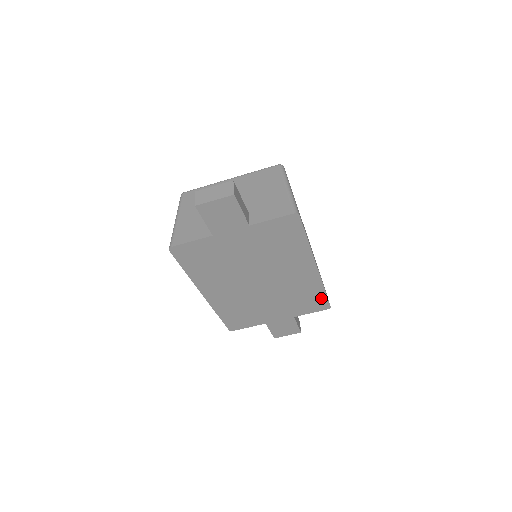
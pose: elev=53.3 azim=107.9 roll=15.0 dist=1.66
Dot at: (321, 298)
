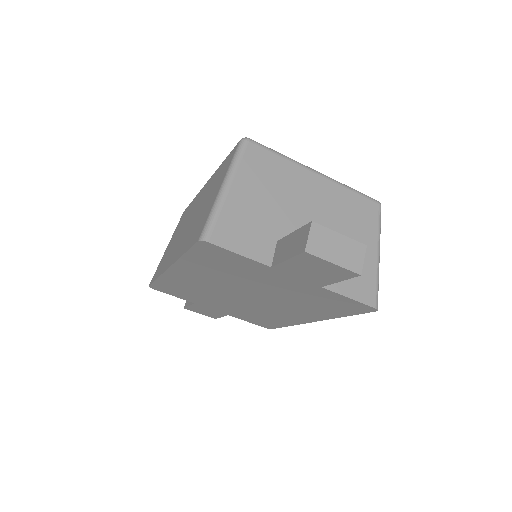
Dot at: (275, 325)
